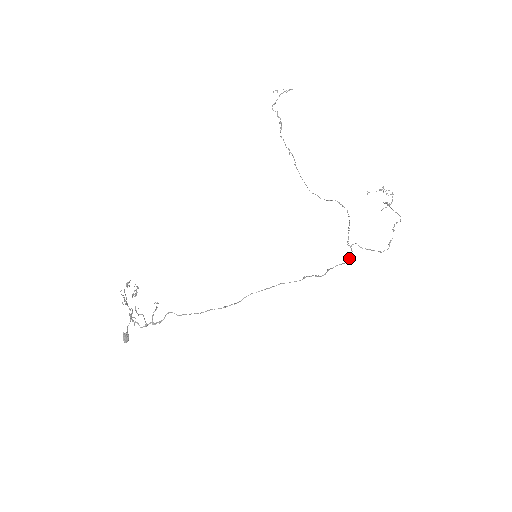
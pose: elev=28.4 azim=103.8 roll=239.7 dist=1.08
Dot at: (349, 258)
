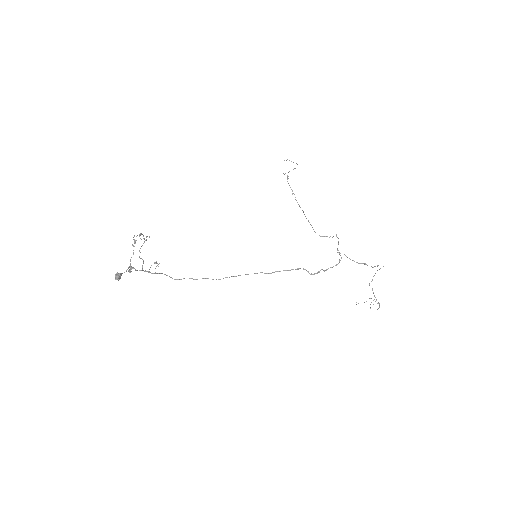
Dot at: (339, 262)
